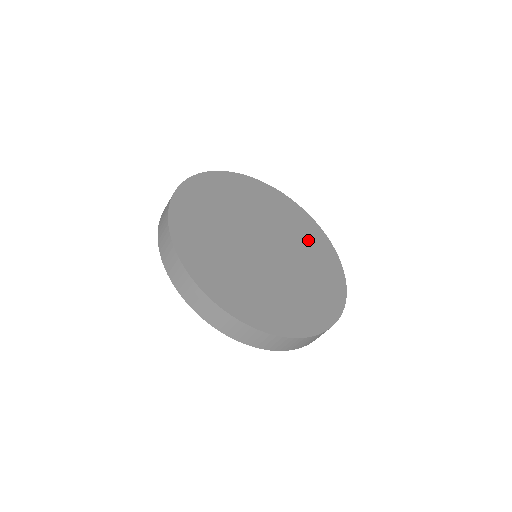
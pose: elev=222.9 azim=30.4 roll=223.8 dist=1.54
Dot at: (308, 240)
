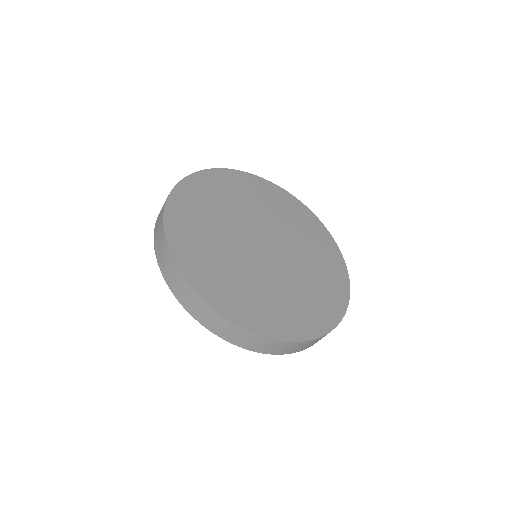
Dot at: (315, 247)
